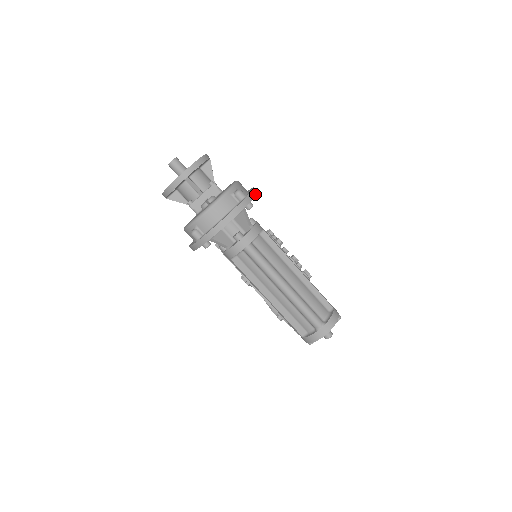
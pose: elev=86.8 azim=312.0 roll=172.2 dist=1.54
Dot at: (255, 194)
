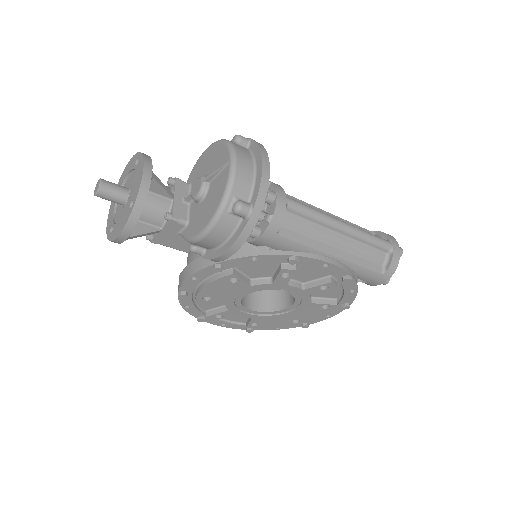
Dot at: occluded
